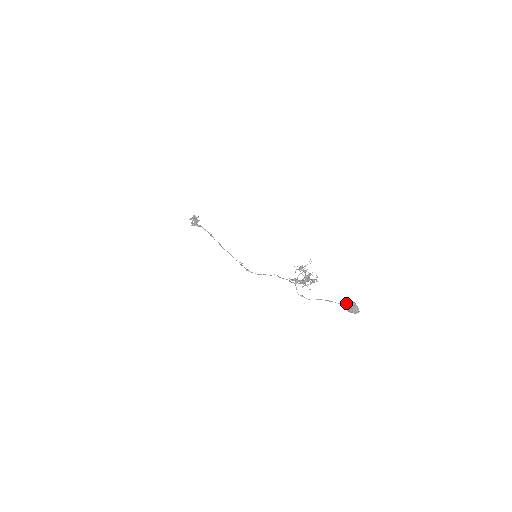
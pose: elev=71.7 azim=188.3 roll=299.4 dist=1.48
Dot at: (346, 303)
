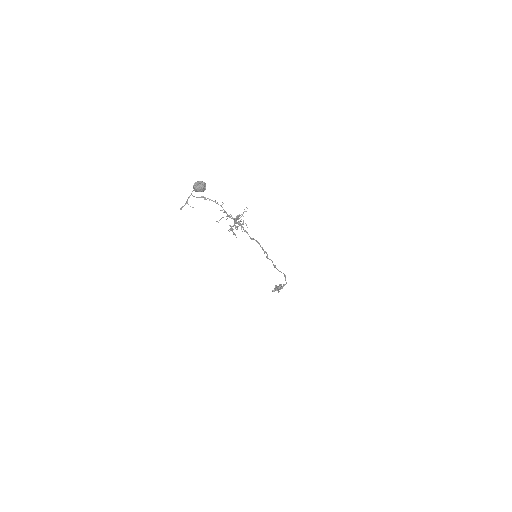
Dot at: occluded
